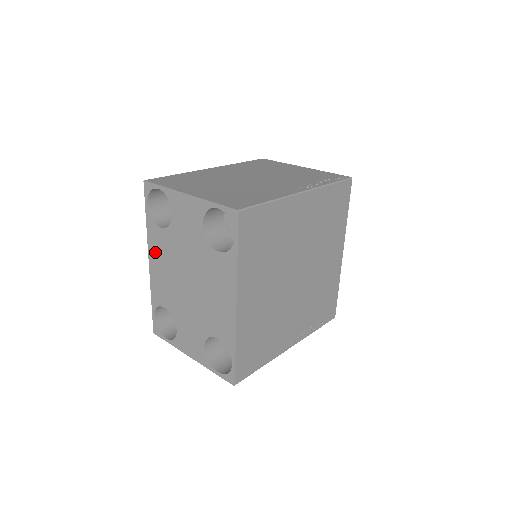
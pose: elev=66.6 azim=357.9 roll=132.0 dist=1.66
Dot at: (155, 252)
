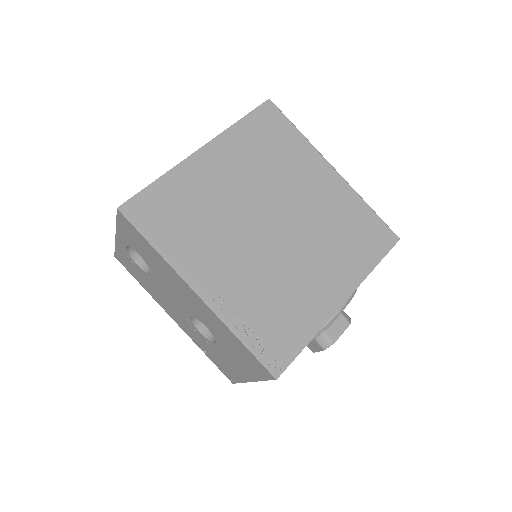
Dot at: occluded
